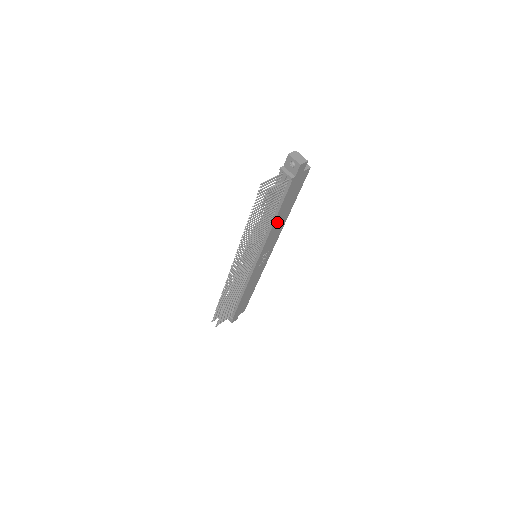
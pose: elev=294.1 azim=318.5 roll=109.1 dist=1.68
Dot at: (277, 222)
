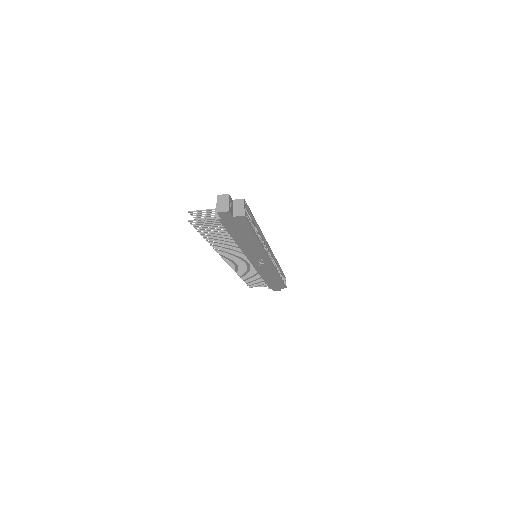
Dot at: (243, 243)
